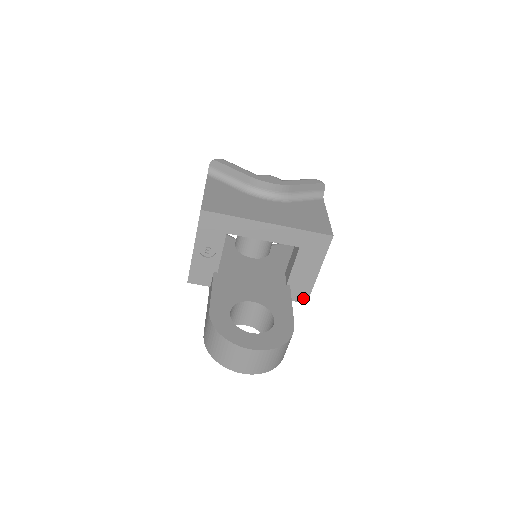
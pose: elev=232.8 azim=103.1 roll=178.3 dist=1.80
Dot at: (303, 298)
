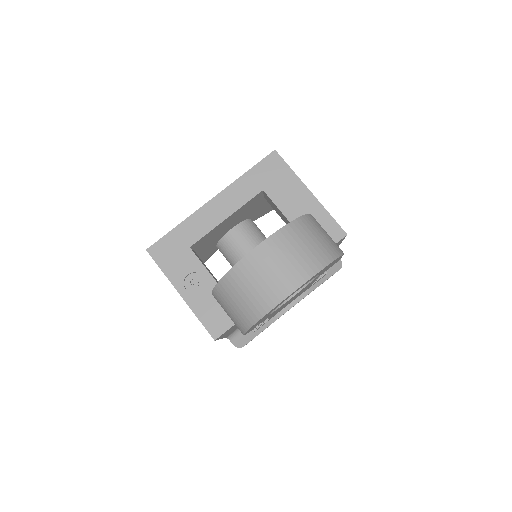
Dot at: (336, 233)
